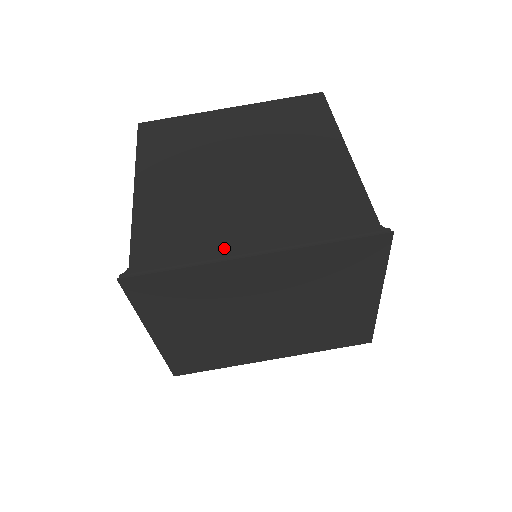
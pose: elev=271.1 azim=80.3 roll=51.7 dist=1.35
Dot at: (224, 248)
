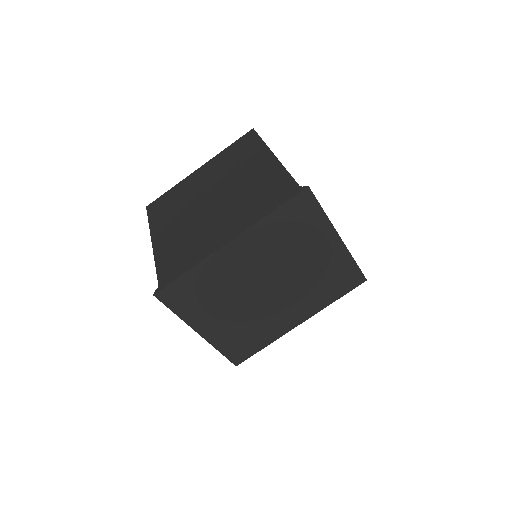
Dot at: (210, 247)
